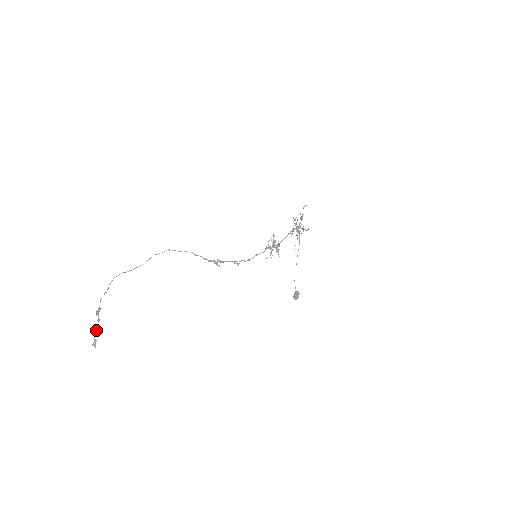
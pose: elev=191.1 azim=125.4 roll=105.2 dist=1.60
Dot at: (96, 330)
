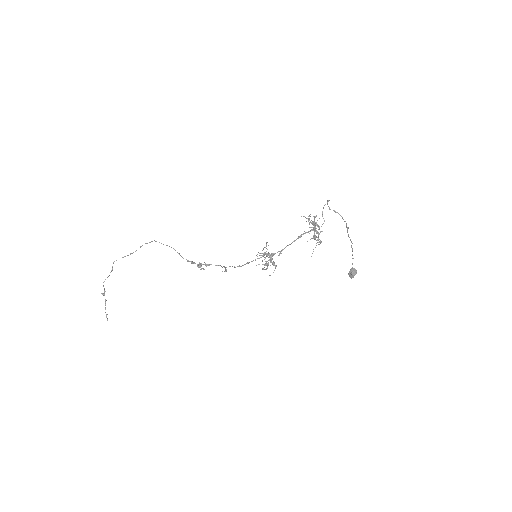
Dot at: (105, 308)
